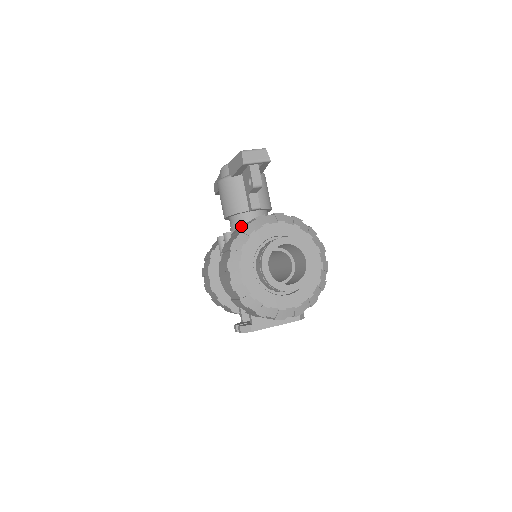
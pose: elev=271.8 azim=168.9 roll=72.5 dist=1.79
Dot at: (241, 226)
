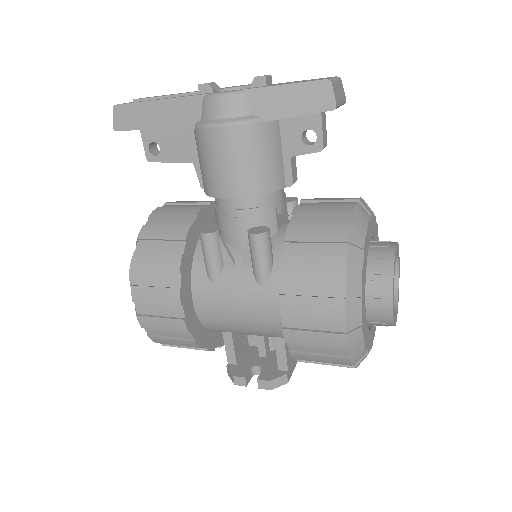
Dot at: (317, 226)
